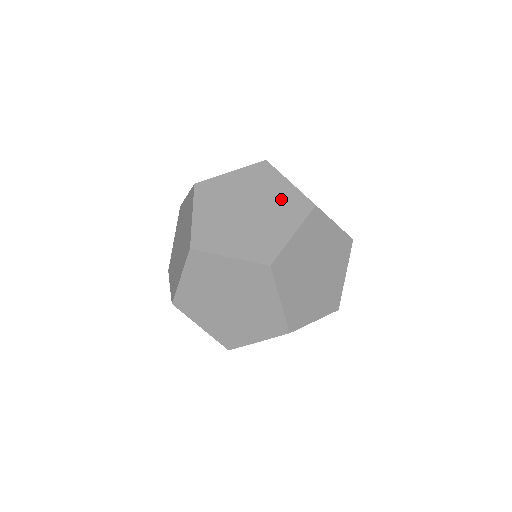
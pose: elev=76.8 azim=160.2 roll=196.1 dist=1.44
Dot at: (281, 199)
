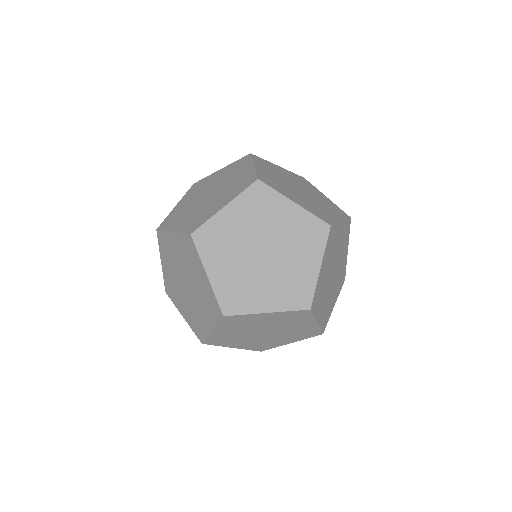
Dot at: (225, 174)
